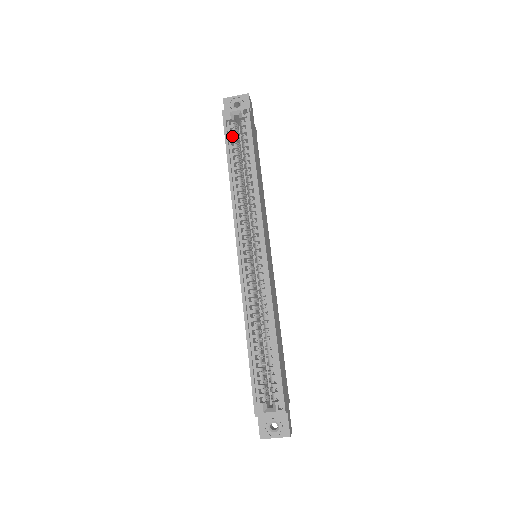
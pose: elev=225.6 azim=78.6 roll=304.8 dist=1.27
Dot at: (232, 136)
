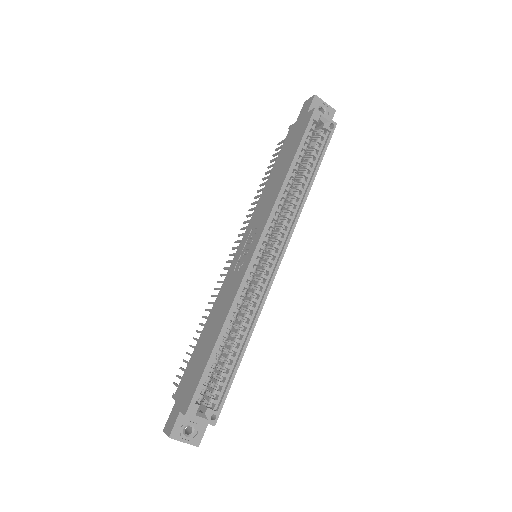
Dot at: (307, 136)
